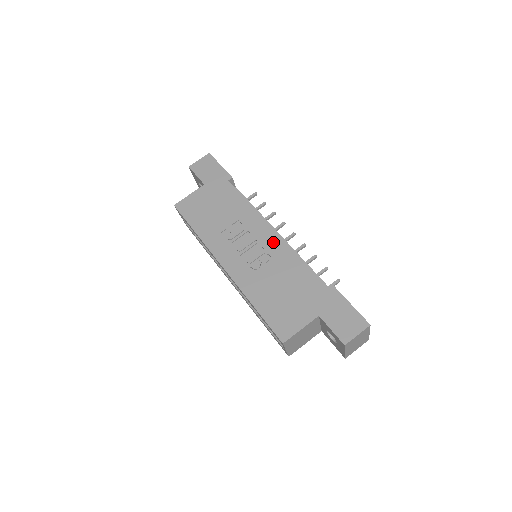
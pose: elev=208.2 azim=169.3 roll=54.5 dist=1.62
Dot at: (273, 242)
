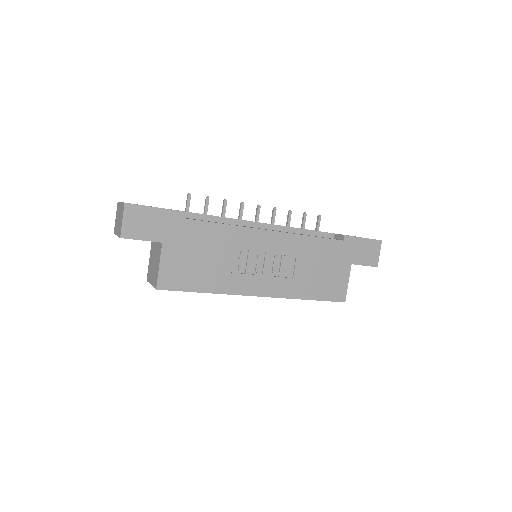
Dot at: (279, 241)
